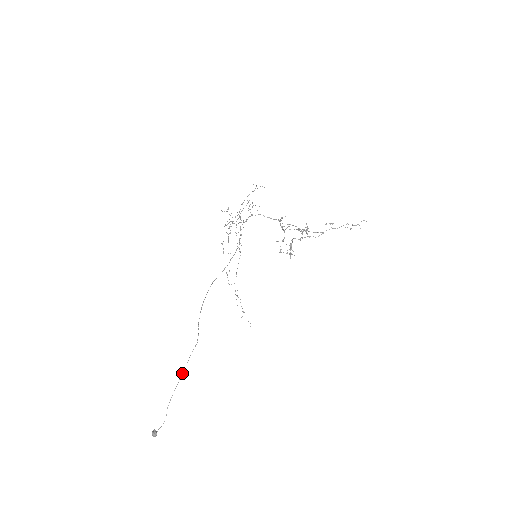
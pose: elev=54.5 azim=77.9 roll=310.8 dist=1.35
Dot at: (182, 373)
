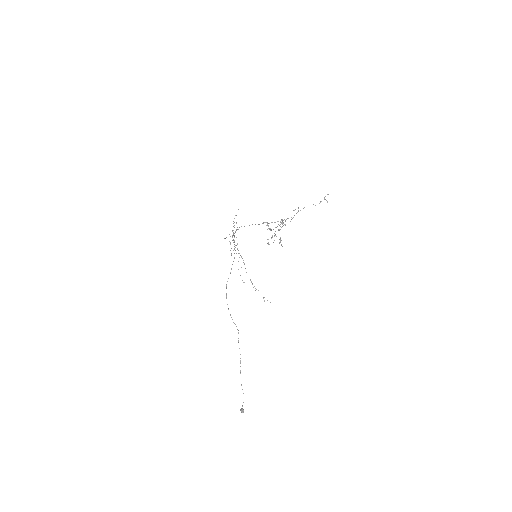
Dot at: (240, 358)
